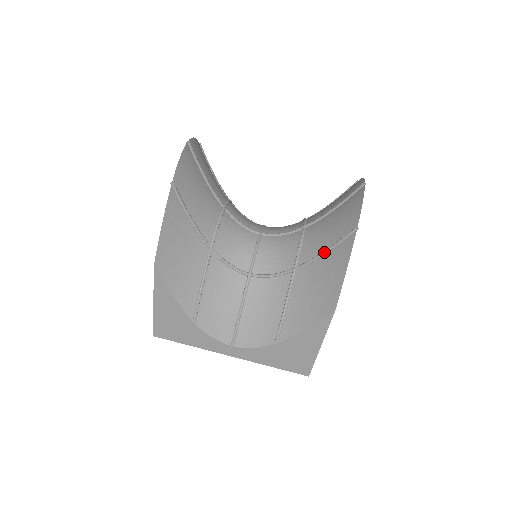
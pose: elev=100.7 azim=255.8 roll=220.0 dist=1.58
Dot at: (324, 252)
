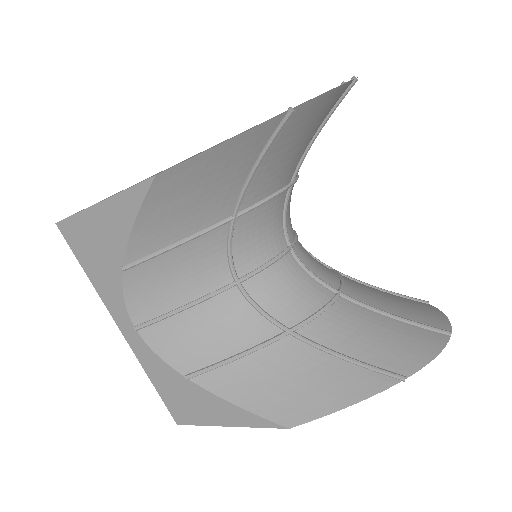
Dot at: (341, 356)
